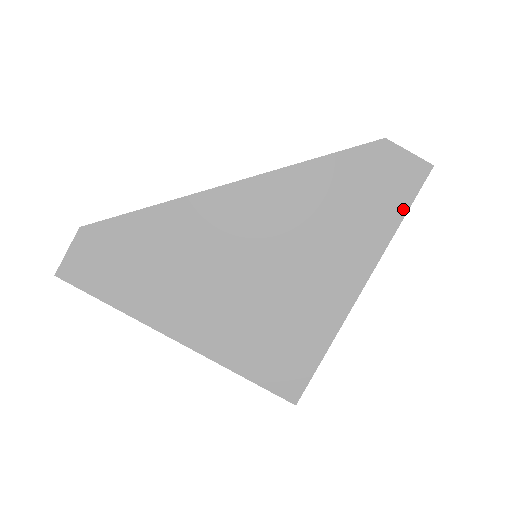
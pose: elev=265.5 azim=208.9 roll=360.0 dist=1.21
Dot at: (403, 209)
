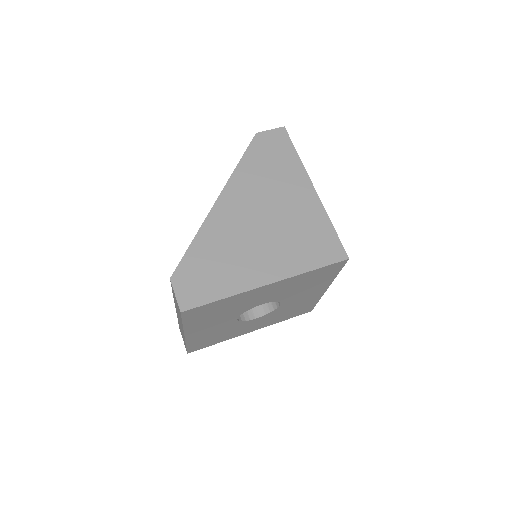
Dot at: (293, 149)
